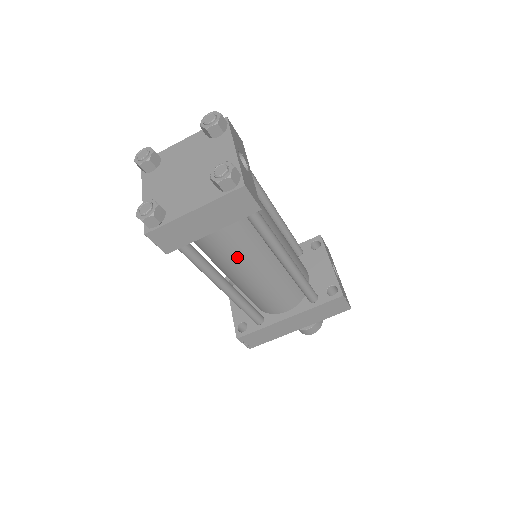
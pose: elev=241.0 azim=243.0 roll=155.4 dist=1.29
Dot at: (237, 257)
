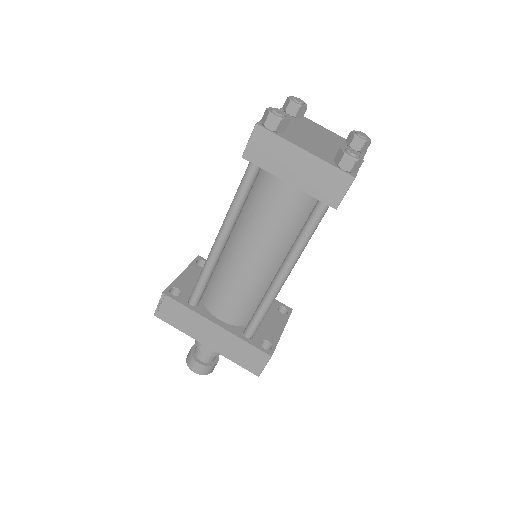
Dot at: (265, 227)
